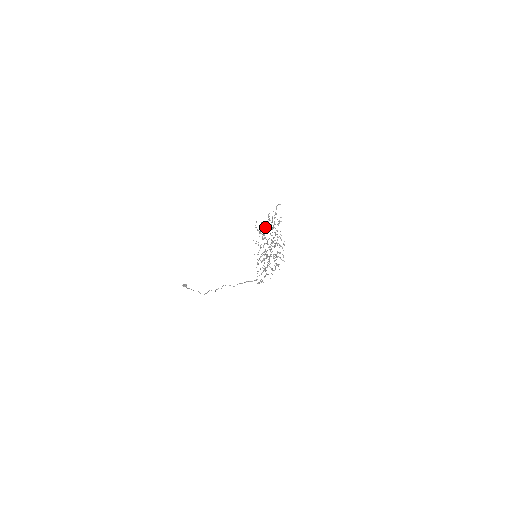
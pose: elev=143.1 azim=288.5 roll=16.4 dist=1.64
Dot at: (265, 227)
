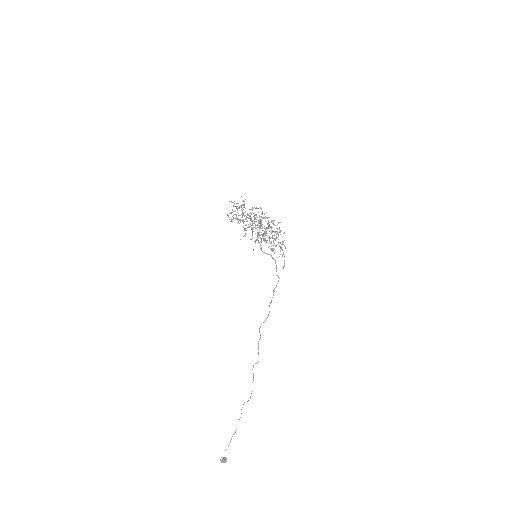
Dot at: occluded
